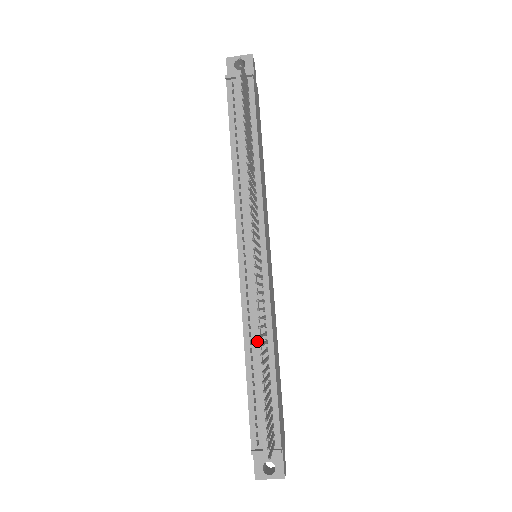
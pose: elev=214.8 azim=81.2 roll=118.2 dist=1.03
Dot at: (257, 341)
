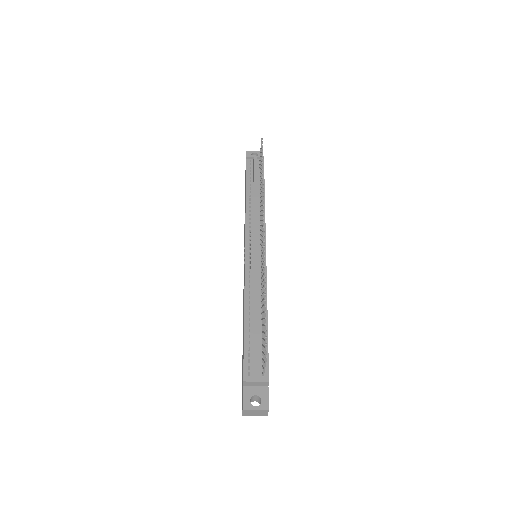
Dot at: (255, 300)
